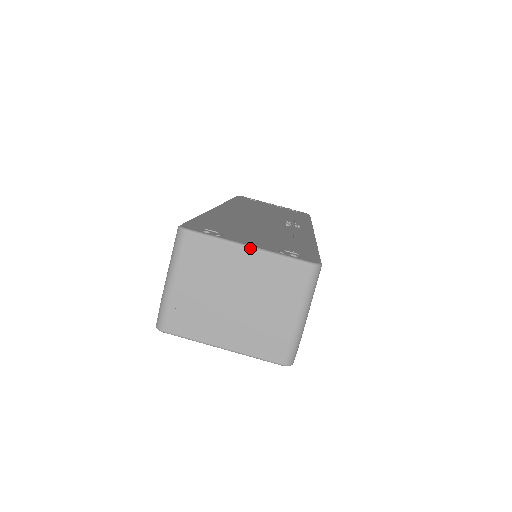
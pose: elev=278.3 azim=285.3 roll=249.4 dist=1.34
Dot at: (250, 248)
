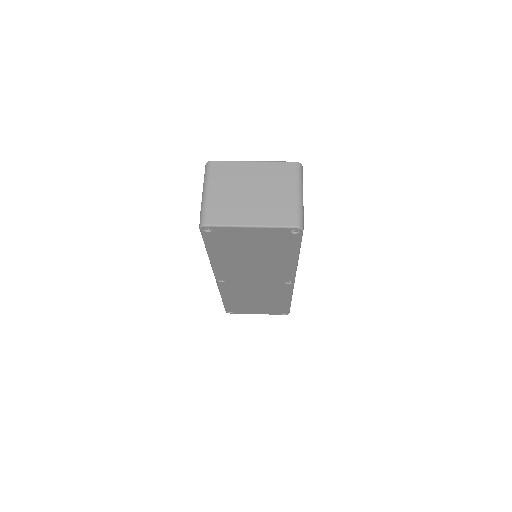
Dot at: (255, 161)
